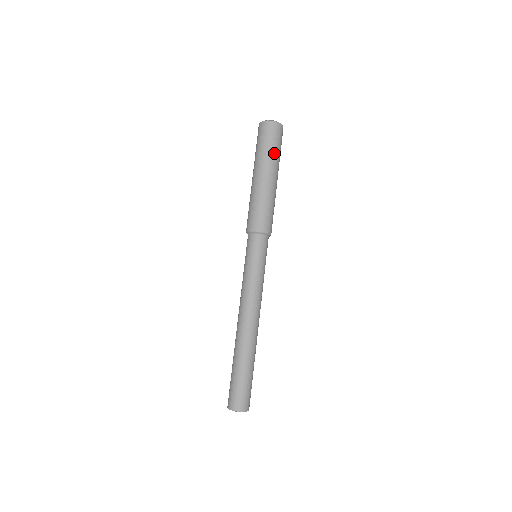
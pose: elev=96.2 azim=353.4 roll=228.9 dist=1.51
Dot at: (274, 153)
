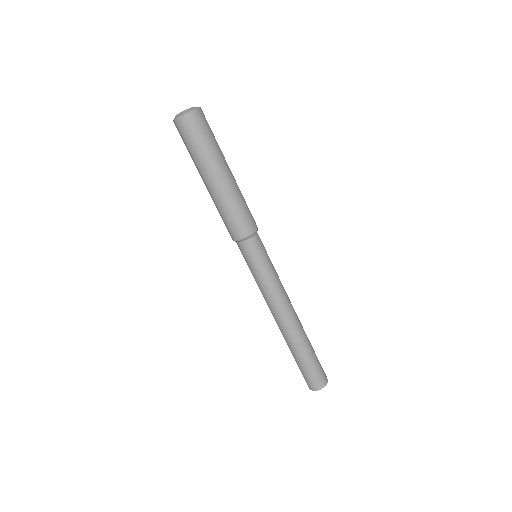
Dot at: (216, 145)
